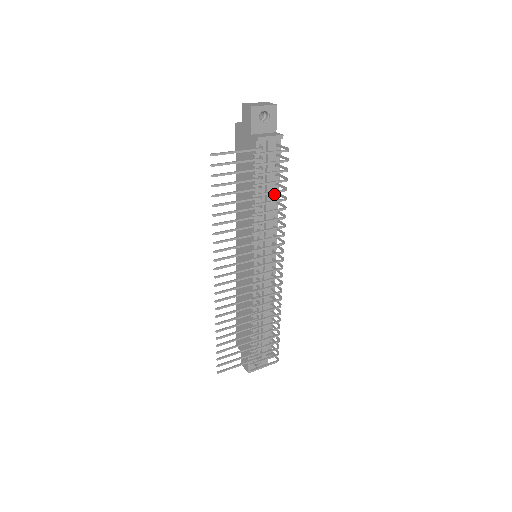
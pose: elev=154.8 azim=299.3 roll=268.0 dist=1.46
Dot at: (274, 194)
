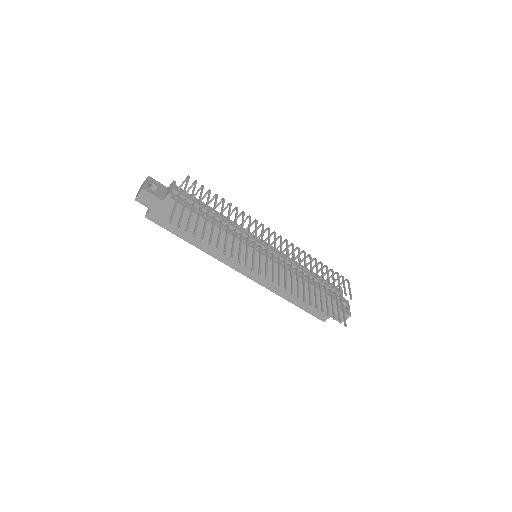
Dot at: occluded
